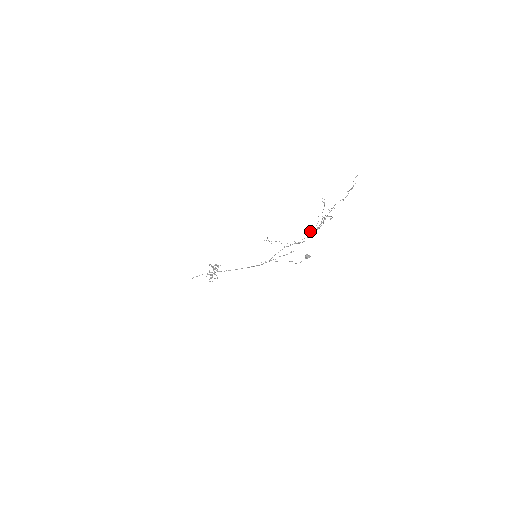
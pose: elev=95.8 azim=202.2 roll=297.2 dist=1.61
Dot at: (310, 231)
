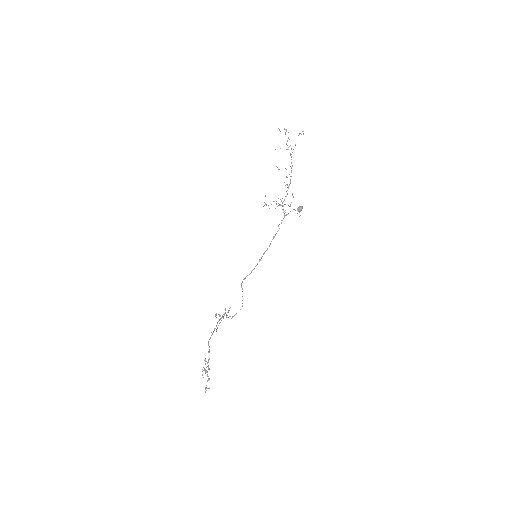
Dot at: (285, 185)
